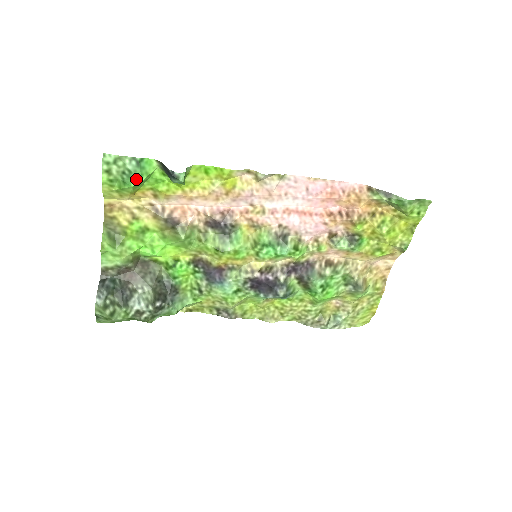
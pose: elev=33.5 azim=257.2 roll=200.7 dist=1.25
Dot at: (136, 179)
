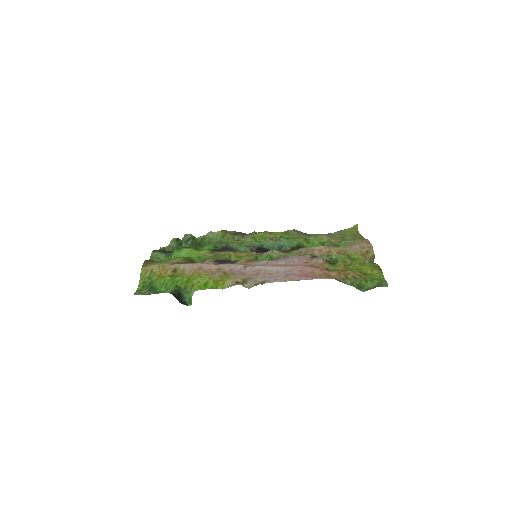
Dot at: (160, 291)
